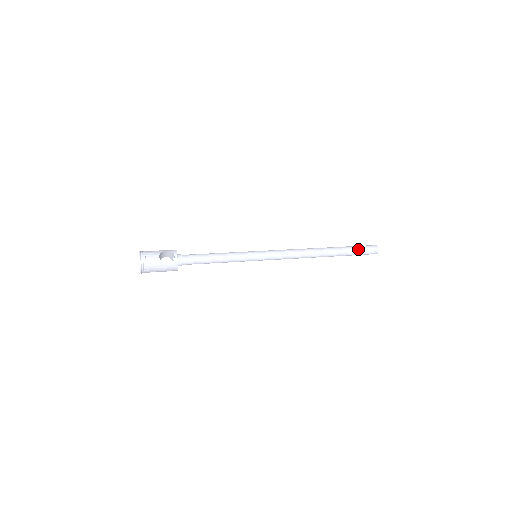
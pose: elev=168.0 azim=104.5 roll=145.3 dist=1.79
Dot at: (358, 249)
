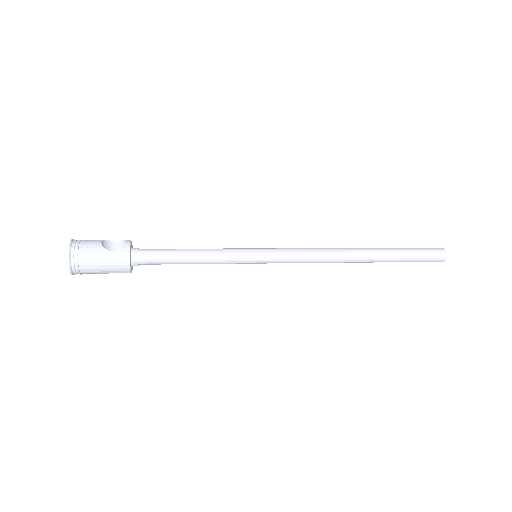
Dot at: (413, 249)
